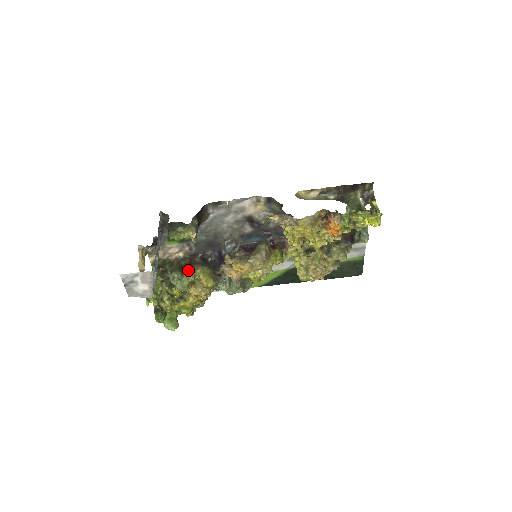
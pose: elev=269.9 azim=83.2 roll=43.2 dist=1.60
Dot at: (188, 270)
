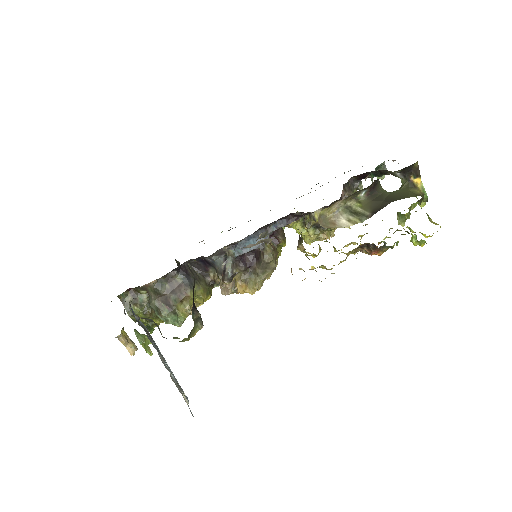
Dot at: (179, 305)
